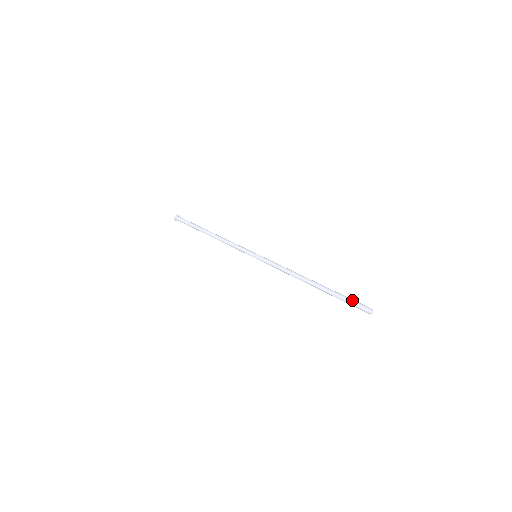
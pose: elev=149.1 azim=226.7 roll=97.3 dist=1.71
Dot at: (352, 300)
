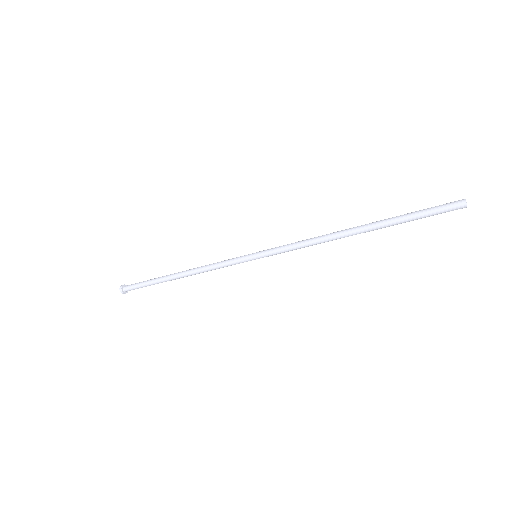
Dot at: (427, 208)
